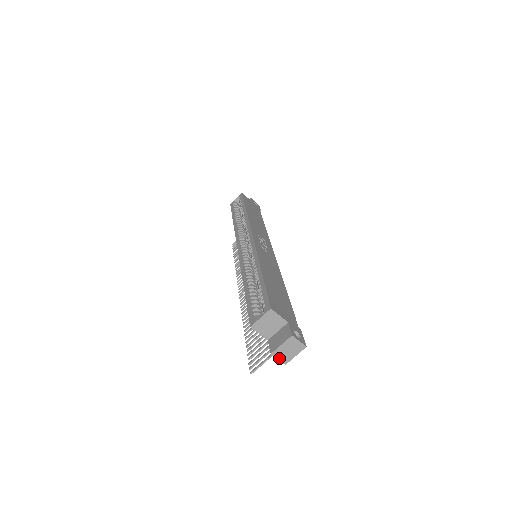
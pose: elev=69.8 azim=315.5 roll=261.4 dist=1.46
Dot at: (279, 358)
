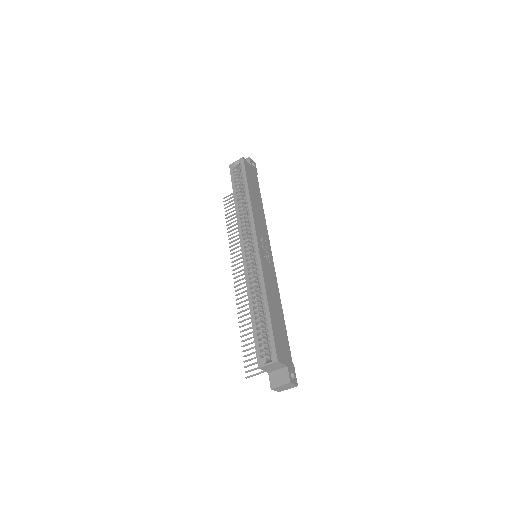
Dot at: (276, 390)
